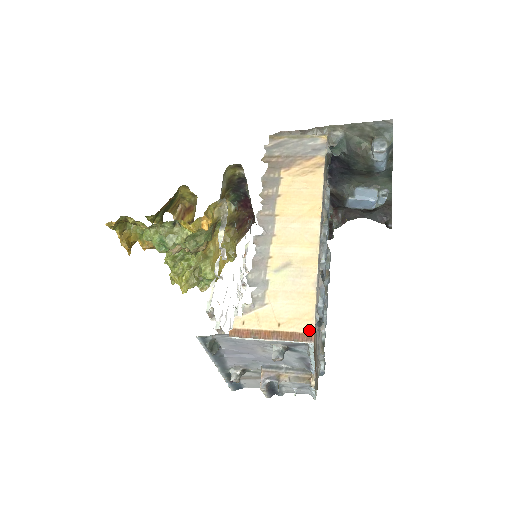
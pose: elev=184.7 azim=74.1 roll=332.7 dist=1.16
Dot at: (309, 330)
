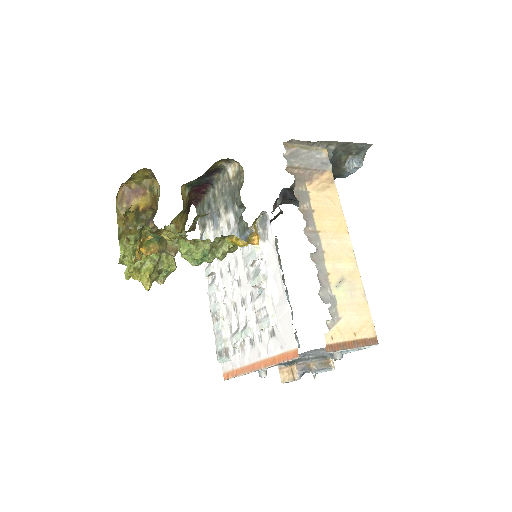
Dot at: (374, 335)
